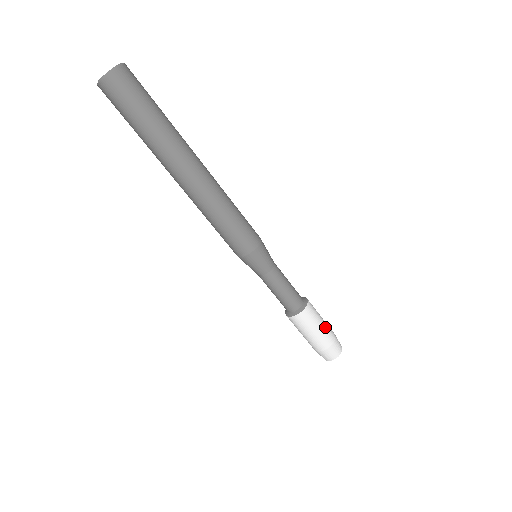
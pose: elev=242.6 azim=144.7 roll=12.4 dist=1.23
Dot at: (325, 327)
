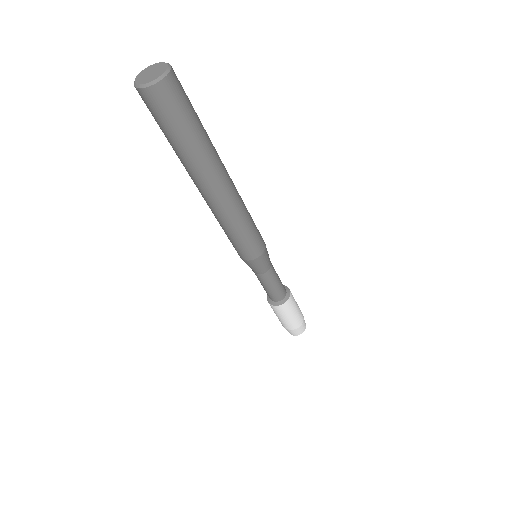
Dot at: (298, 314)
